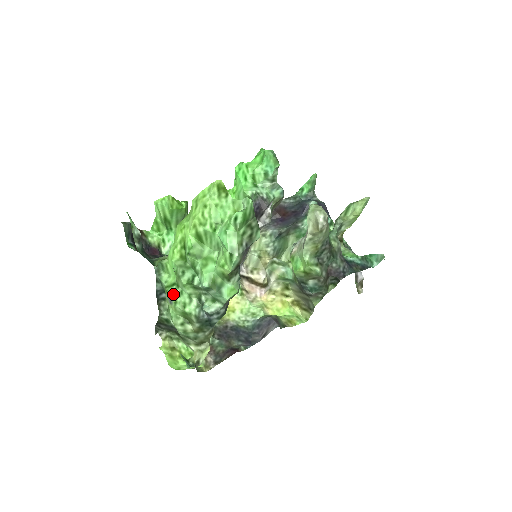
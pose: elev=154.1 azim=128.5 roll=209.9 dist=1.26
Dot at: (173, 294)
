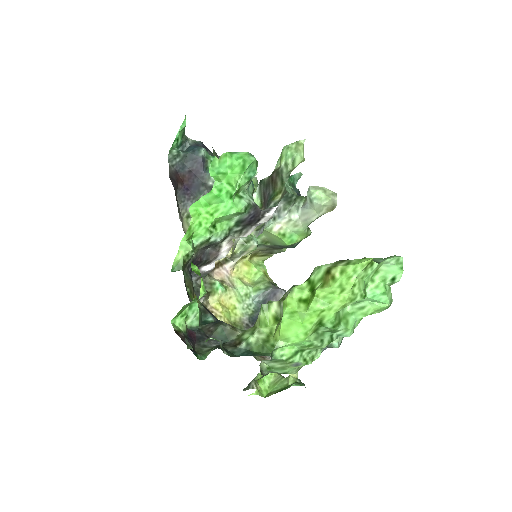
Dot at: (302, 359)
